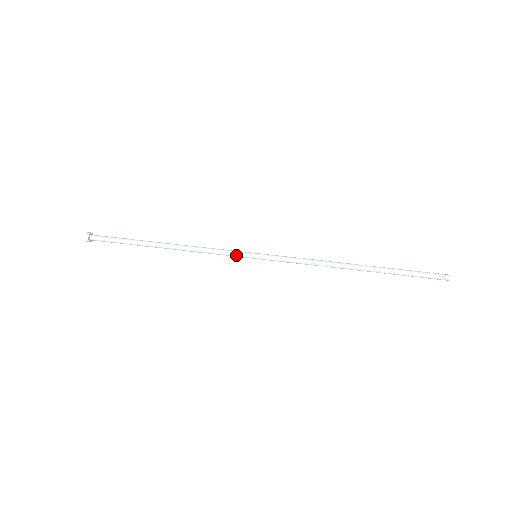
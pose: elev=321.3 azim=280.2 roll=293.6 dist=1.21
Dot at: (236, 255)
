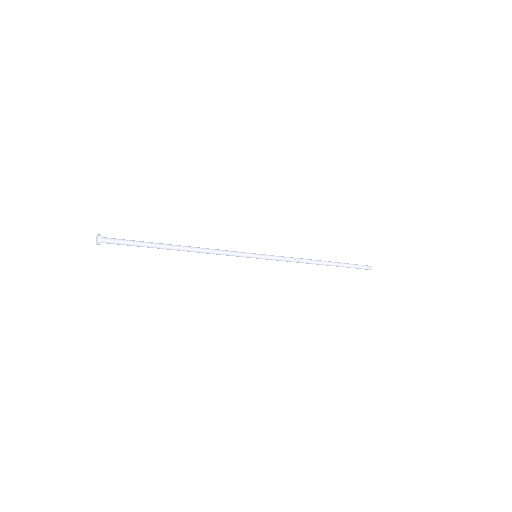
Dot at: (242, 256)
